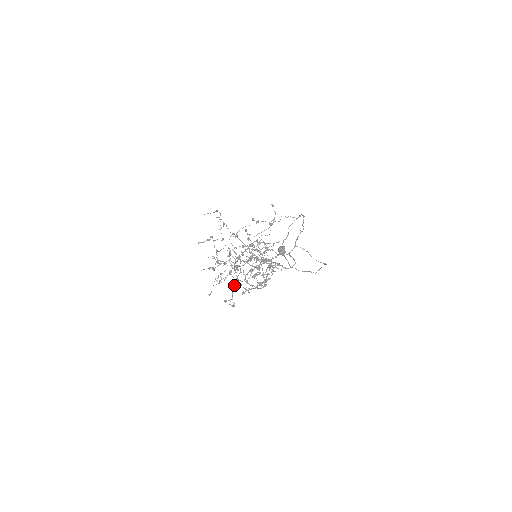
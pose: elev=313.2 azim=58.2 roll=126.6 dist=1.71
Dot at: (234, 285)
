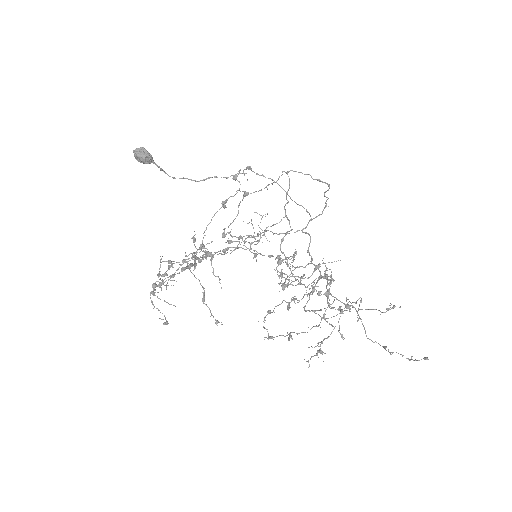
Dot at: occluded
